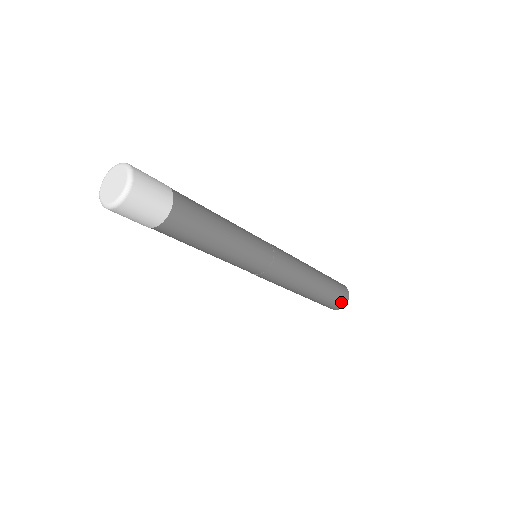
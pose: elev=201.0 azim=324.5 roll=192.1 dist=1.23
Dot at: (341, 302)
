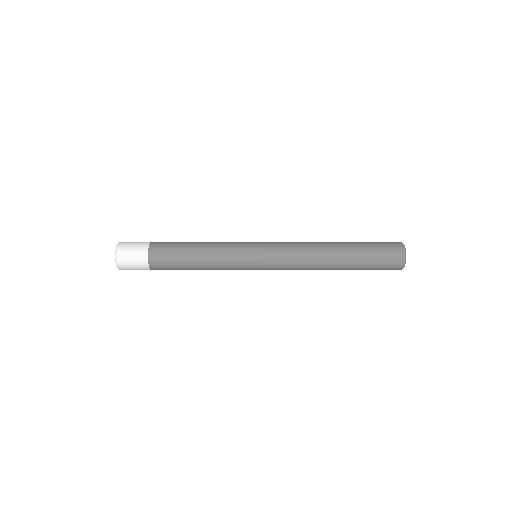
Dot at: occluded
